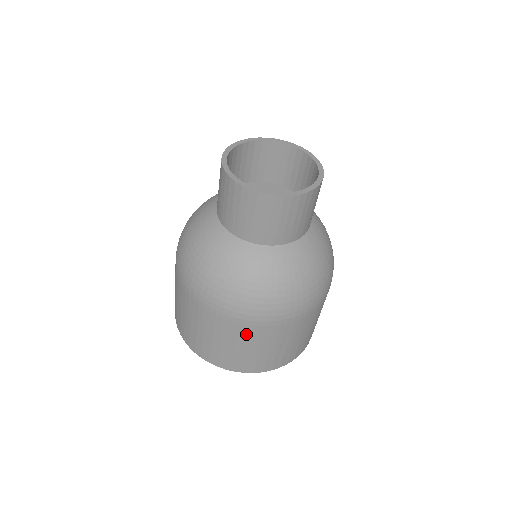
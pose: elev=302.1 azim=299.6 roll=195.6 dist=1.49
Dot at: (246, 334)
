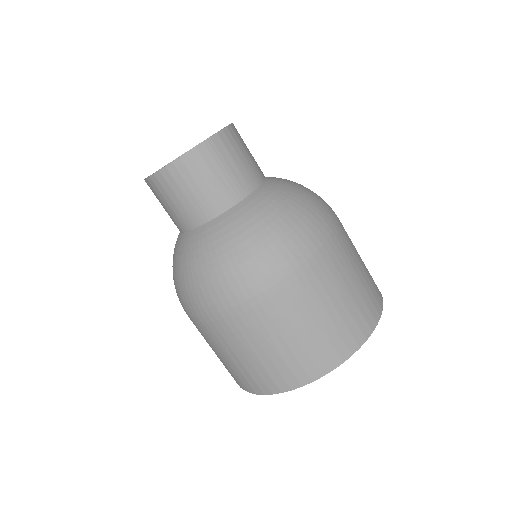
Dot at: (224, 335)
